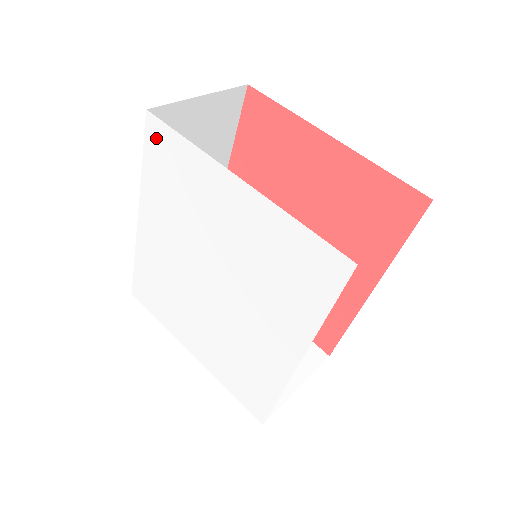
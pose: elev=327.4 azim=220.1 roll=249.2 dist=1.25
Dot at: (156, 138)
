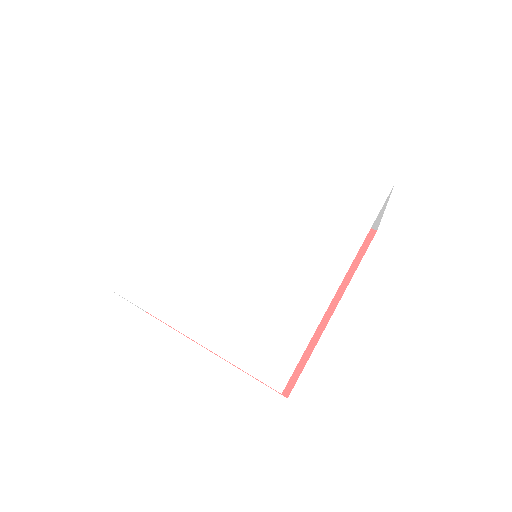
Dot at: (225, 130)
